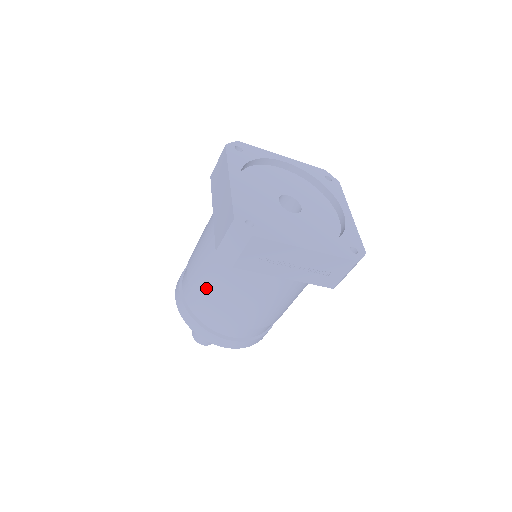
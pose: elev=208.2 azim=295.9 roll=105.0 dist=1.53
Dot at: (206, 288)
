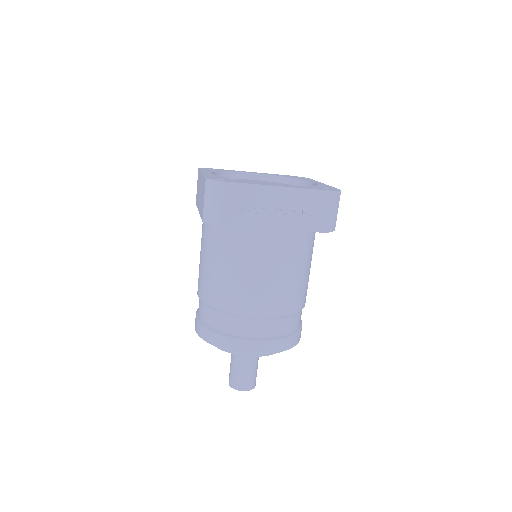
Dot at: (213, 286)
